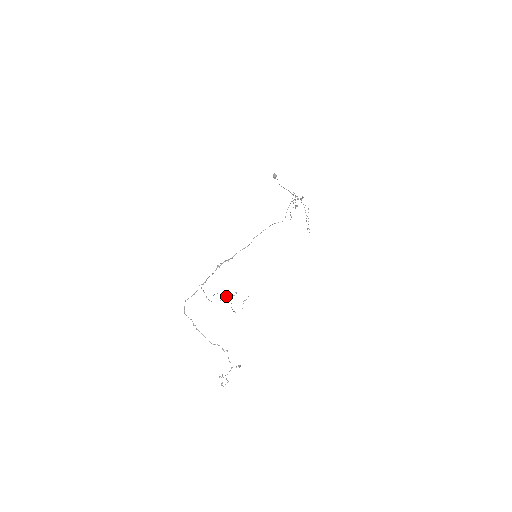
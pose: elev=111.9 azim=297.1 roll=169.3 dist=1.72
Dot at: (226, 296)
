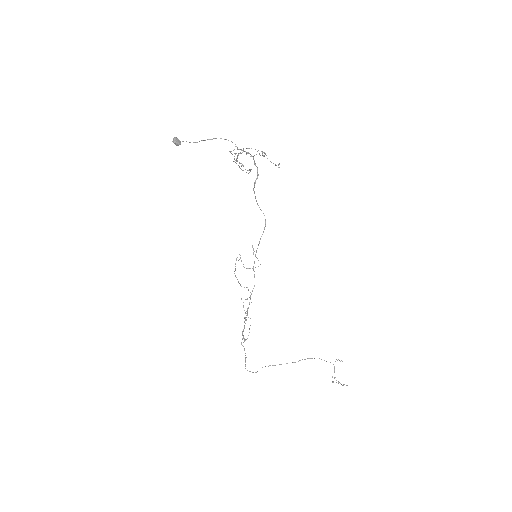
Dot at: (235, 269)
